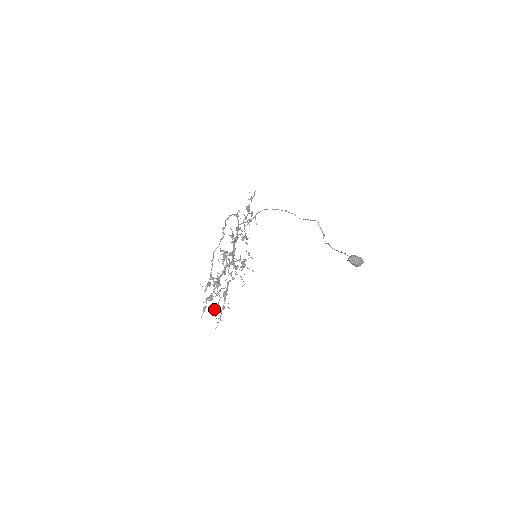
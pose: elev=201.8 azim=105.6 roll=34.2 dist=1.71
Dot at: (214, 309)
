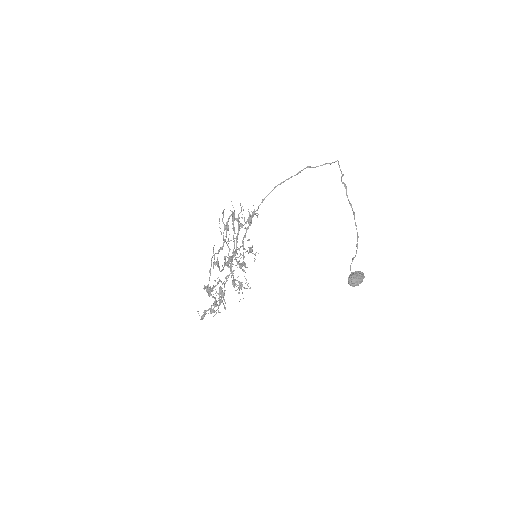
Dot at: occluded
